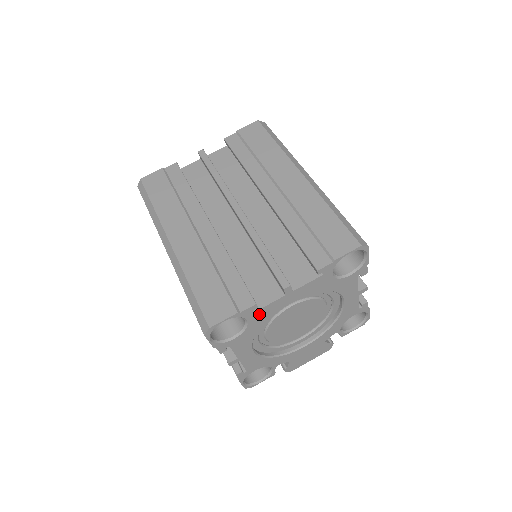
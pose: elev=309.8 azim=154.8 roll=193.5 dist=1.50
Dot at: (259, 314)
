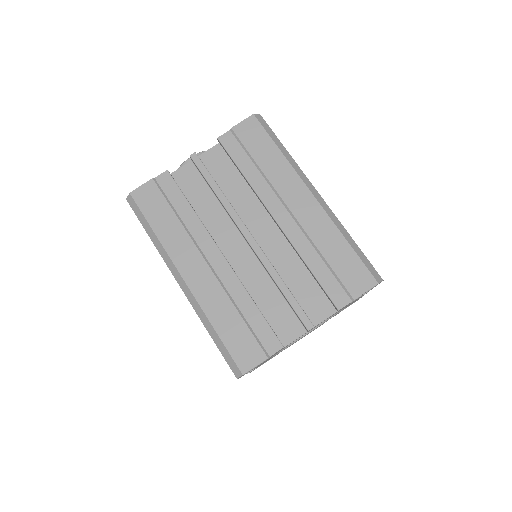
Dot at: occluded
